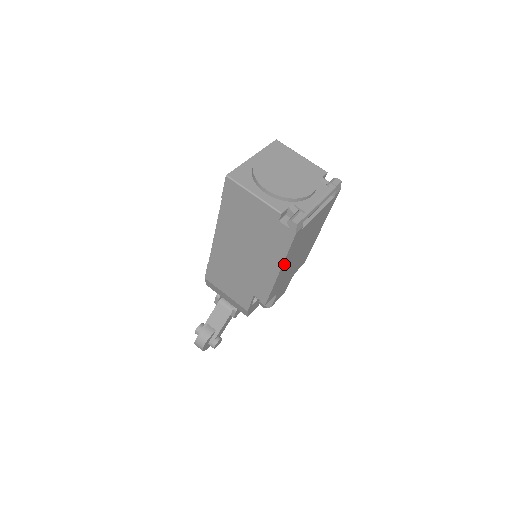
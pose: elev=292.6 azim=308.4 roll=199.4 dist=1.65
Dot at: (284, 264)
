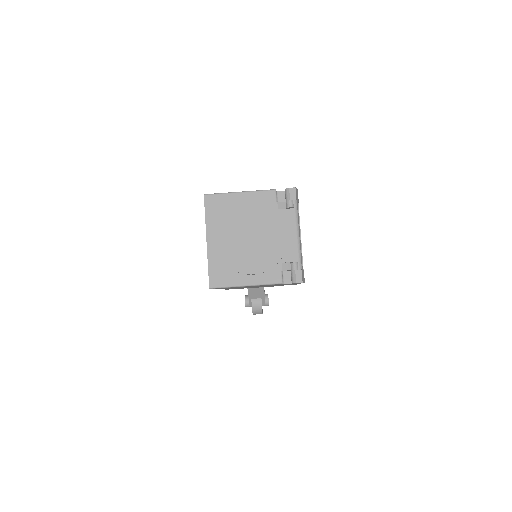
Dot at: occluded
